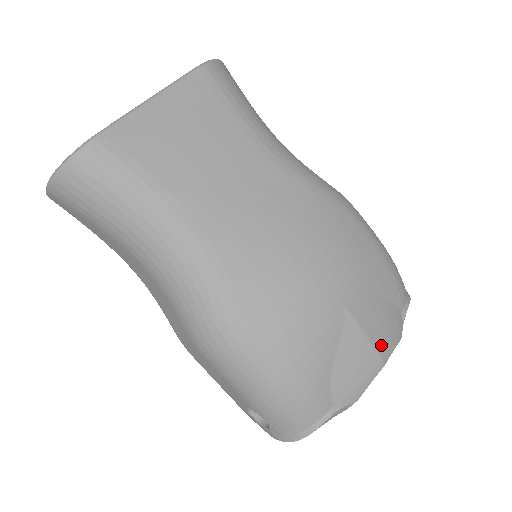
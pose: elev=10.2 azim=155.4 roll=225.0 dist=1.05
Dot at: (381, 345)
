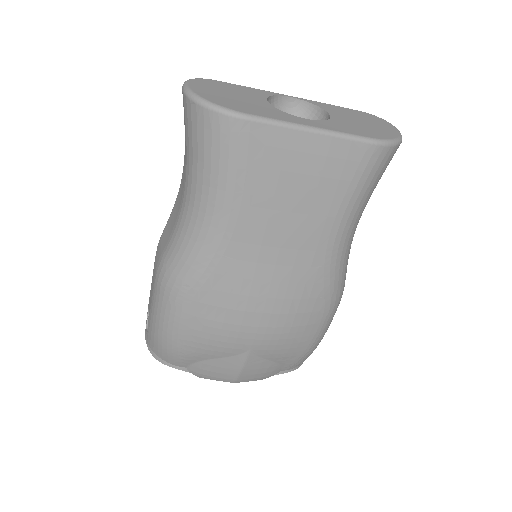
Dot at: (245, 376)
